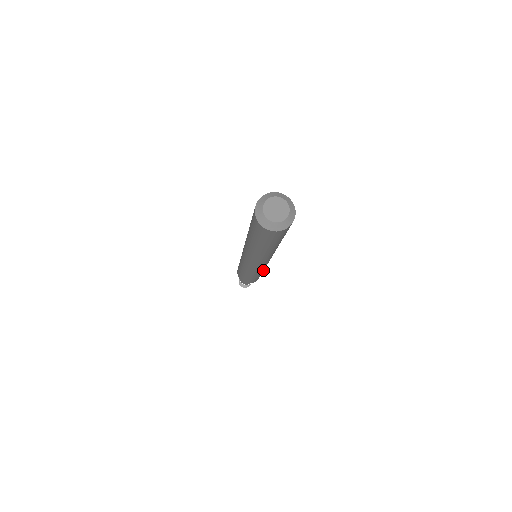
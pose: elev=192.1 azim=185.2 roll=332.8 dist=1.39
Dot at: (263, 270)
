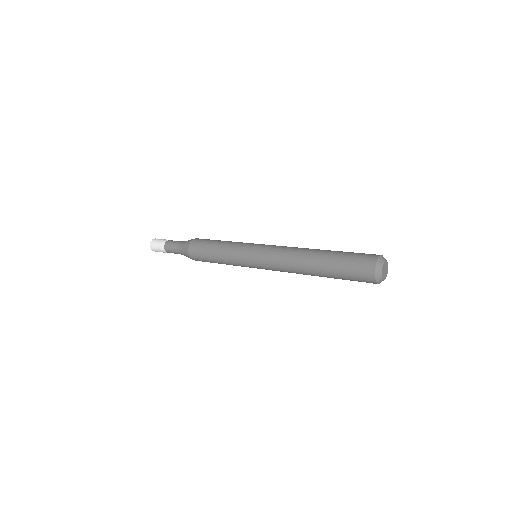
Dot at: occluded
